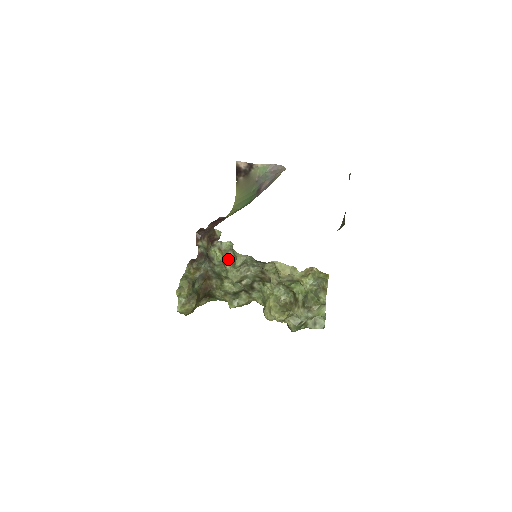
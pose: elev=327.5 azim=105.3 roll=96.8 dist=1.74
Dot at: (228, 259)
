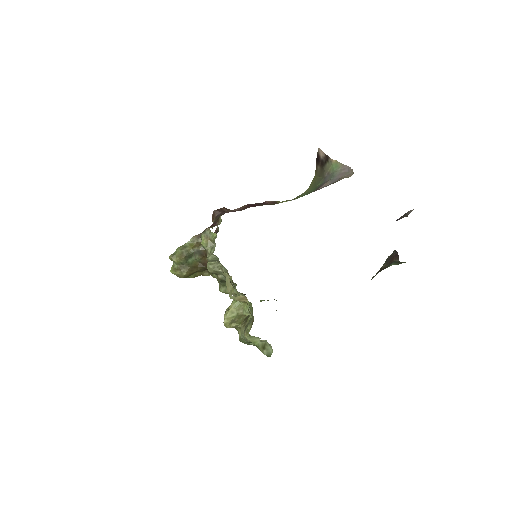
Dot at: (210, 249)
